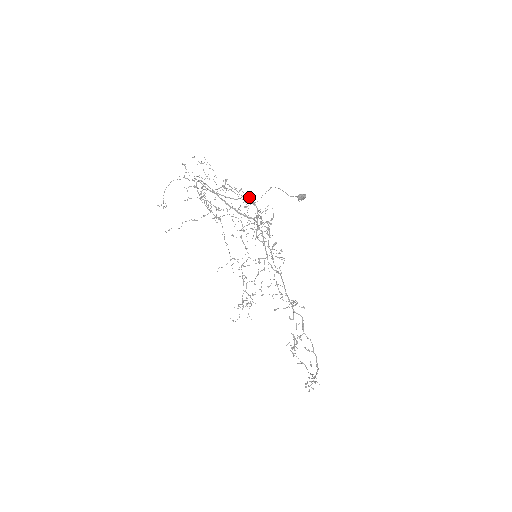
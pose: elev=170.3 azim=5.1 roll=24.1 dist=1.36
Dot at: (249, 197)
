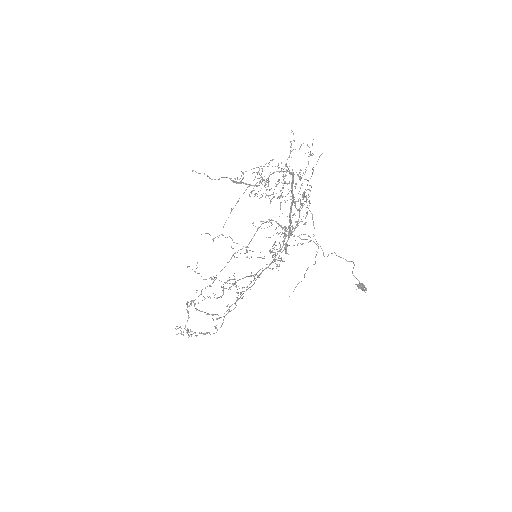
Dot at: occluded
